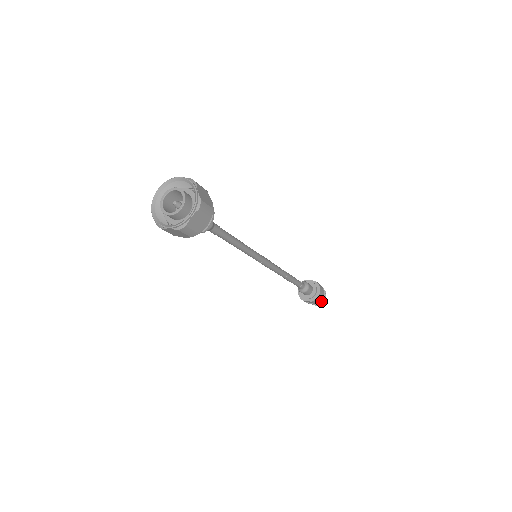
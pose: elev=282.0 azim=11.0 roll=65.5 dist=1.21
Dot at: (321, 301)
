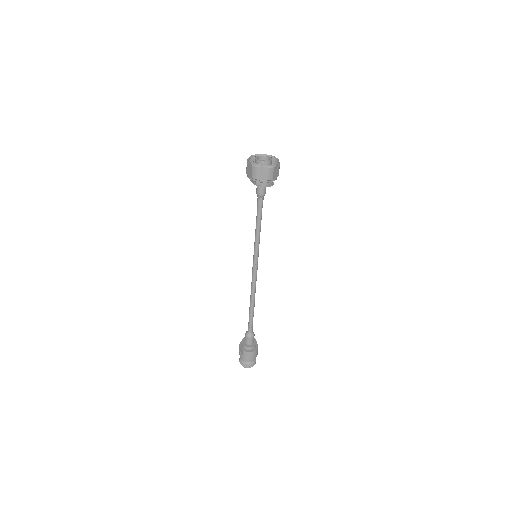
Dot at: (247, 363)
